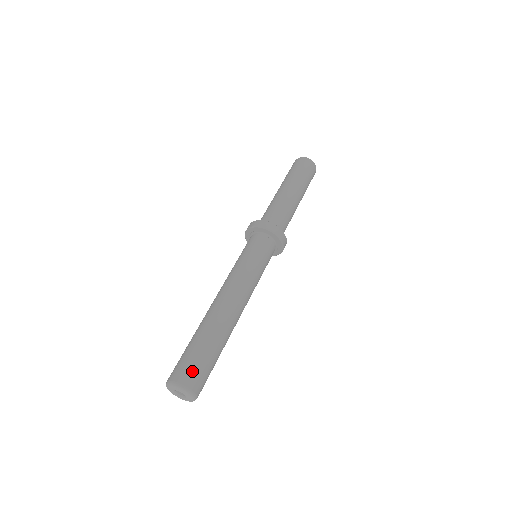
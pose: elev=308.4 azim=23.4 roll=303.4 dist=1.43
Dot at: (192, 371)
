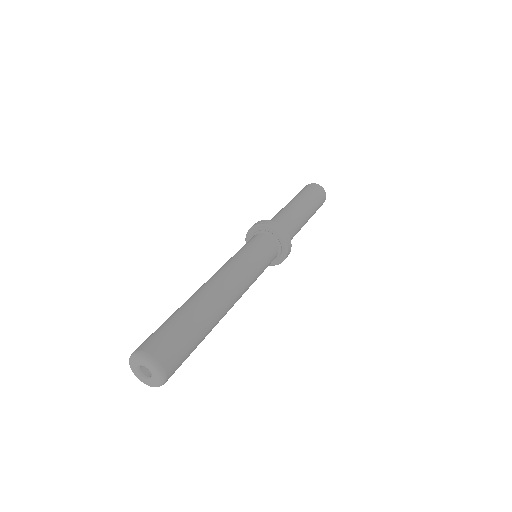
Dot at: (175, 353)
